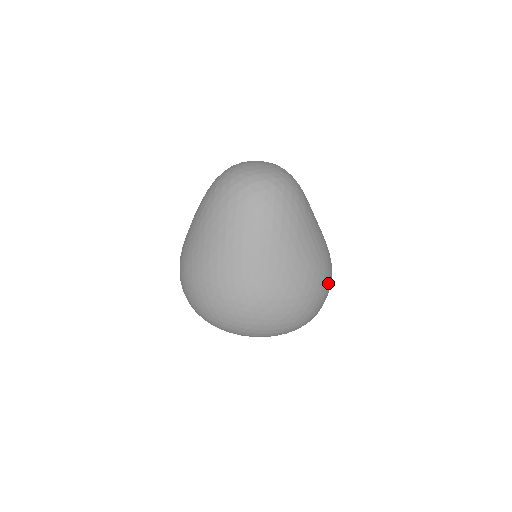
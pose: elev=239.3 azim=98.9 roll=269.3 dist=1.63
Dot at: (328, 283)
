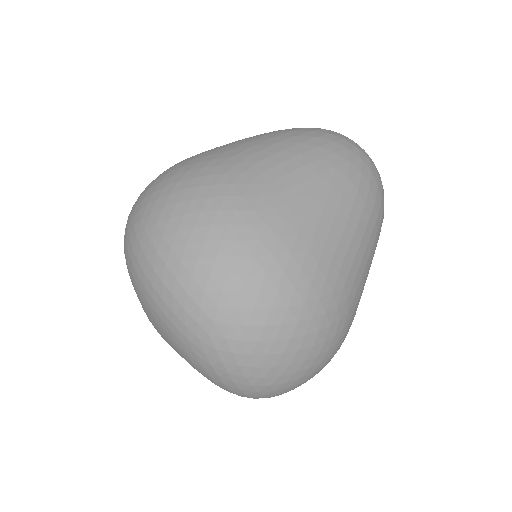
Dot at: (323, 337)
